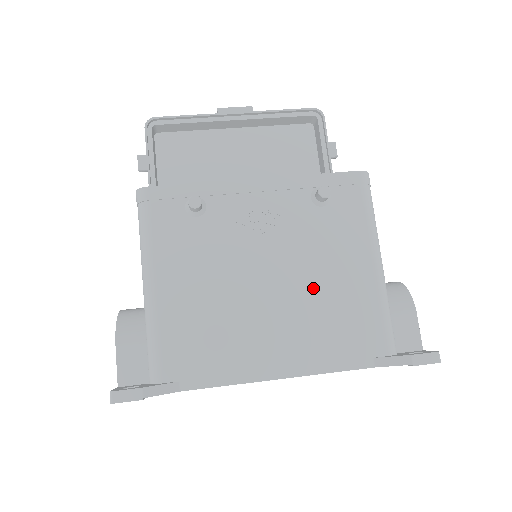
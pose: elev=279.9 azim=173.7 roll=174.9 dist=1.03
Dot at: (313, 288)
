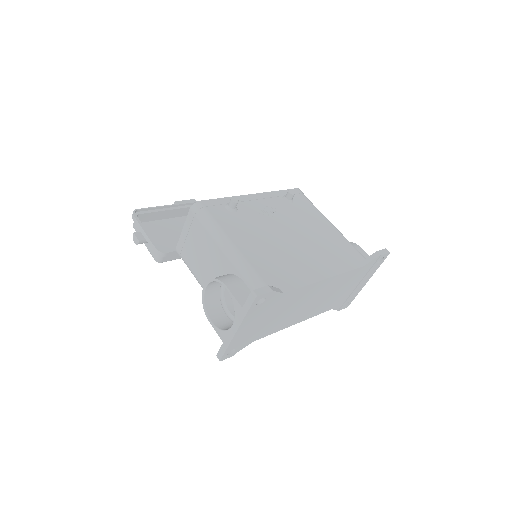
Dot at: (313, 237)
